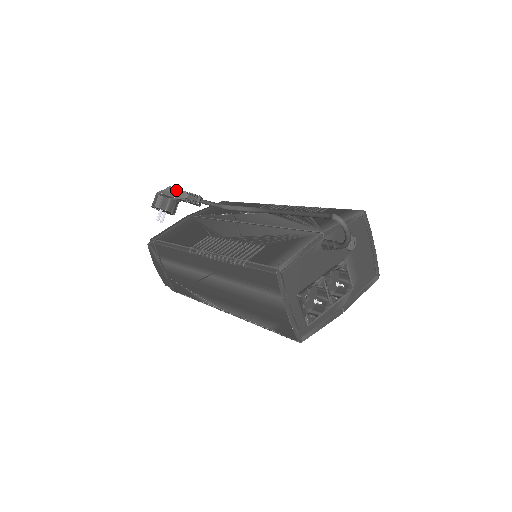
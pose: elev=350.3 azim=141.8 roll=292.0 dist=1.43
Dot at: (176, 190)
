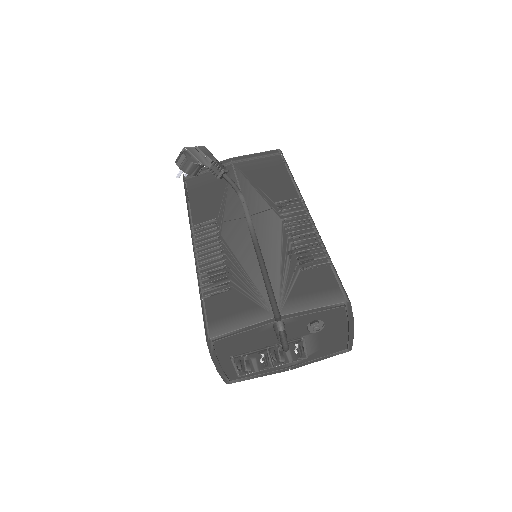
Dot at: (202, 154)
